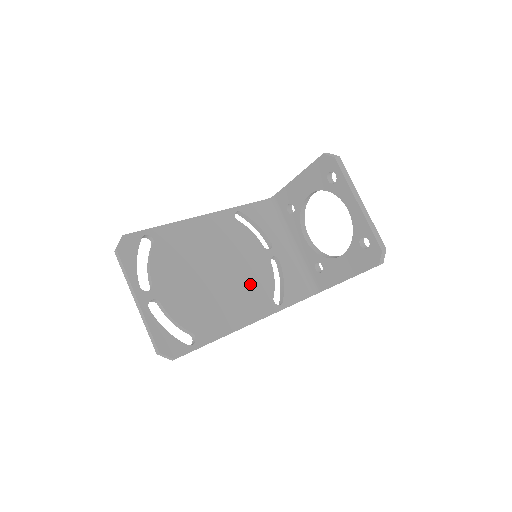
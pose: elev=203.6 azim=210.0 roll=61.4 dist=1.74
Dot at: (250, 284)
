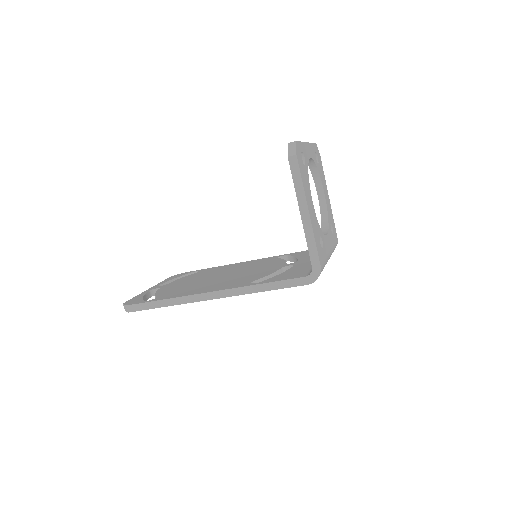
Dot at: (241, 278)
